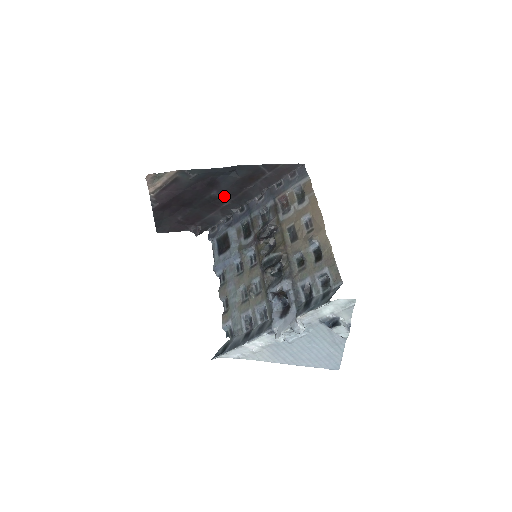
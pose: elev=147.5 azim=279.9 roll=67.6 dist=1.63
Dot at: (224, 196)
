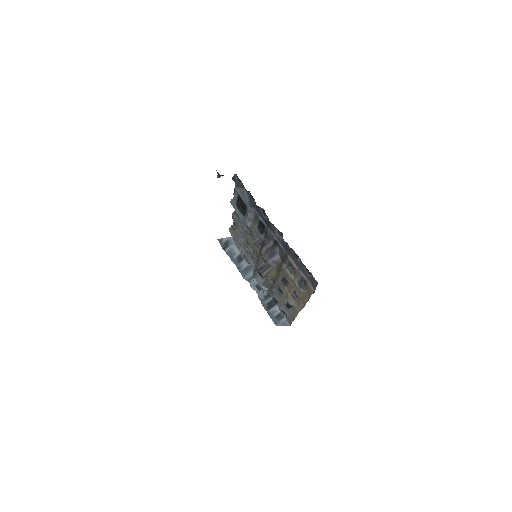
Dot at: occluded
